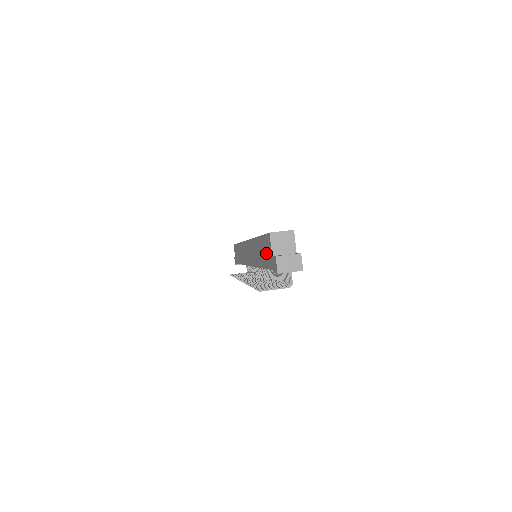
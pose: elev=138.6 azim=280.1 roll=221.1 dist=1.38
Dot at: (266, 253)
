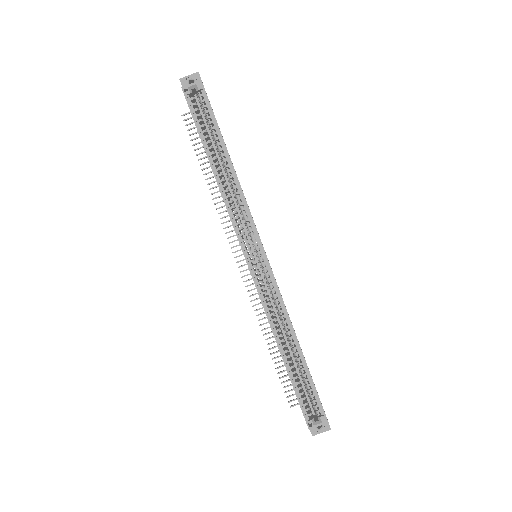
Dot at: occluded
